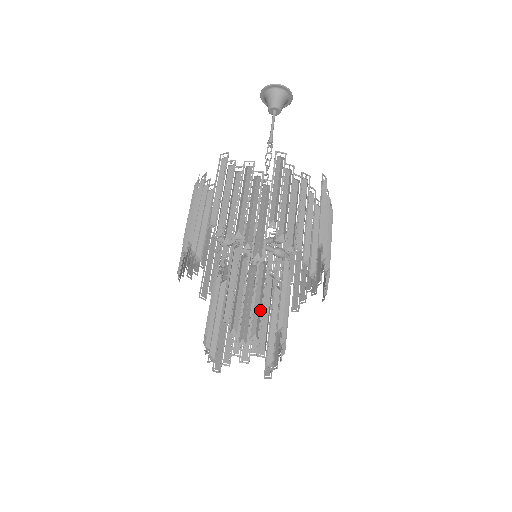
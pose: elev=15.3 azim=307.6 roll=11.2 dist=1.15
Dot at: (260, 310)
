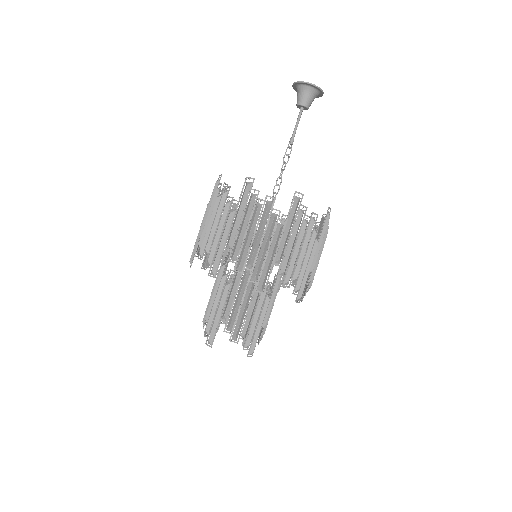
Dot at: (252, 315)
